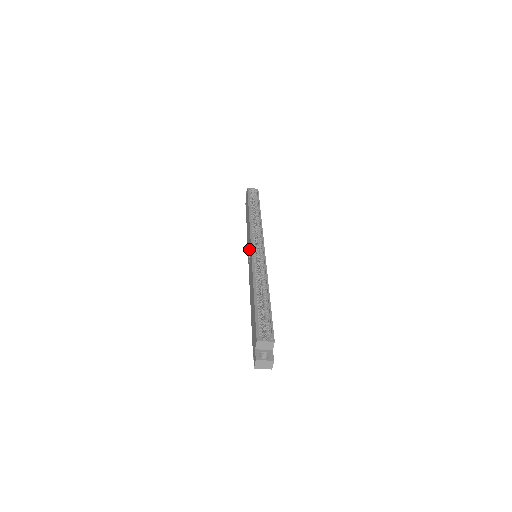
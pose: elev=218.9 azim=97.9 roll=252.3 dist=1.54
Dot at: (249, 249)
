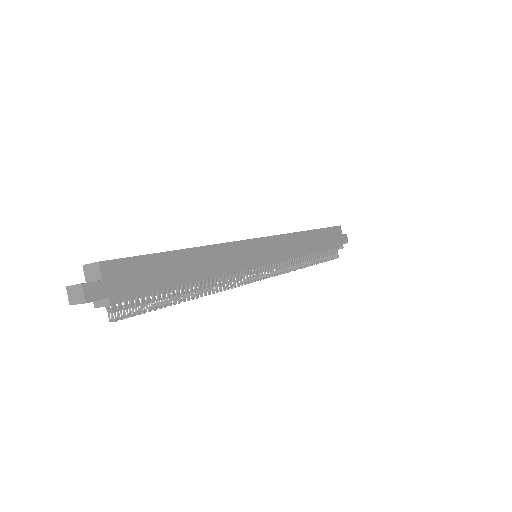
Dot at: occluded
